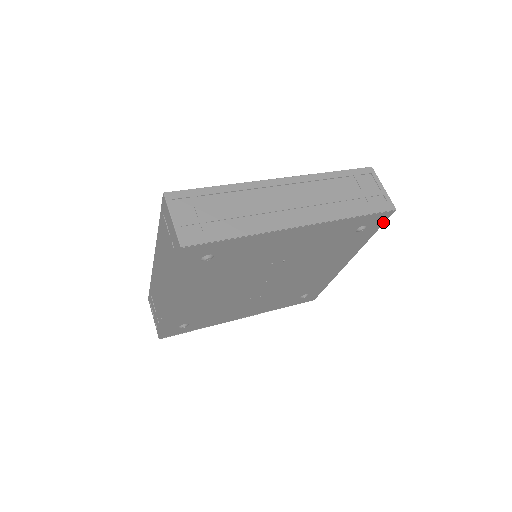
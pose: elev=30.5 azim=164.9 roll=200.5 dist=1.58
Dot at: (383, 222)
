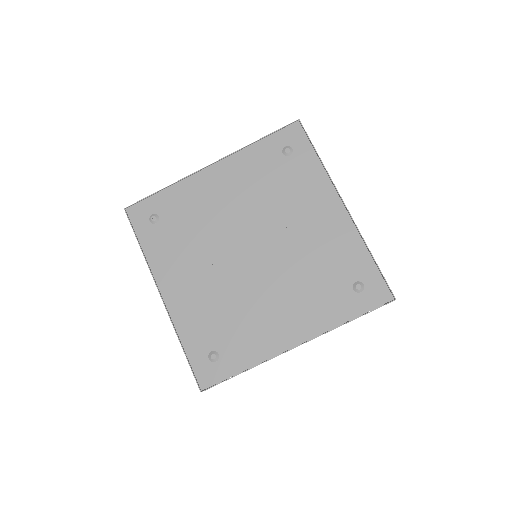
Dot at: (374, 308)
